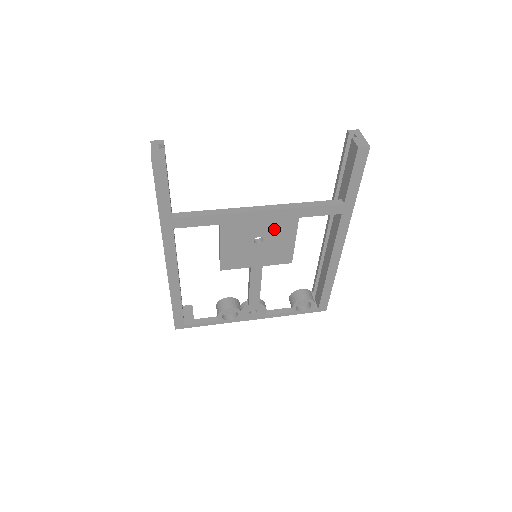
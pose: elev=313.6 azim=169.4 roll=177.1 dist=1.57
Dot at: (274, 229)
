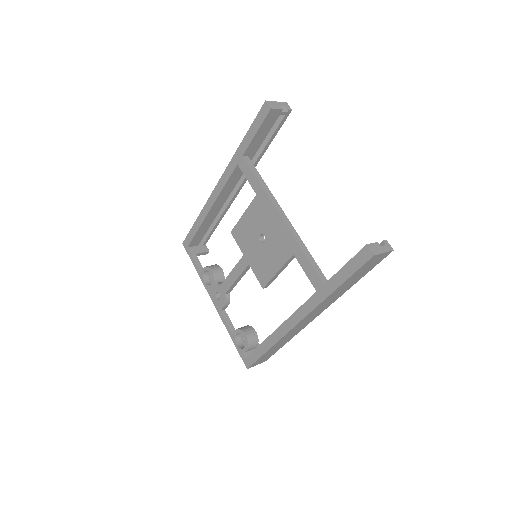
Dot at: (276, 242)
